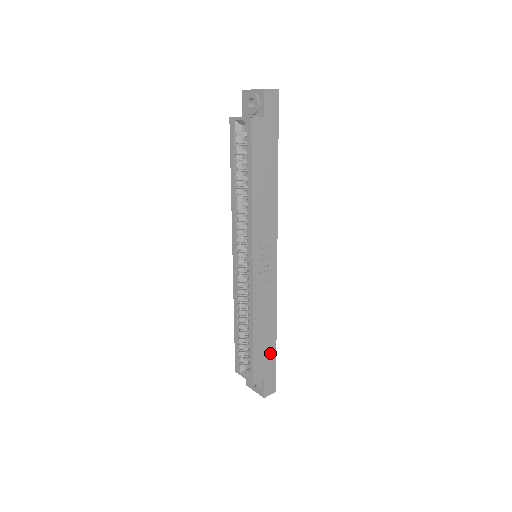
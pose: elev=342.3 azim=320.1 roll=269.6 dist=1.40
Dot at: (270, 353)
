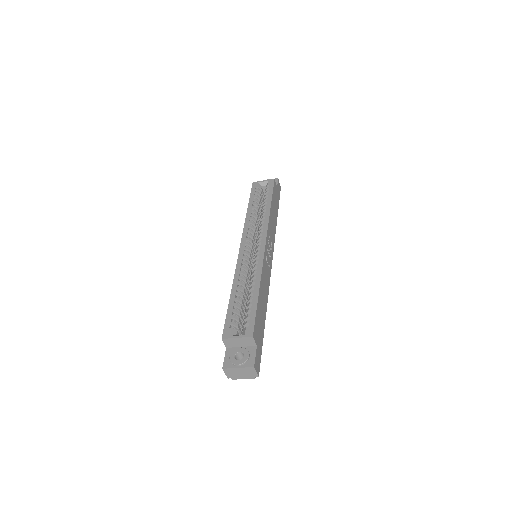
Dot at: (262, 328)
